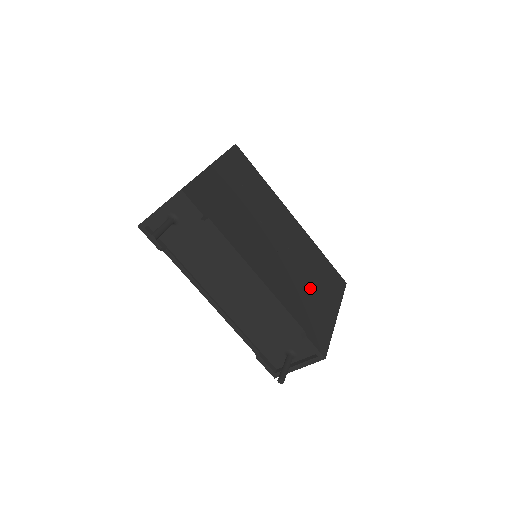
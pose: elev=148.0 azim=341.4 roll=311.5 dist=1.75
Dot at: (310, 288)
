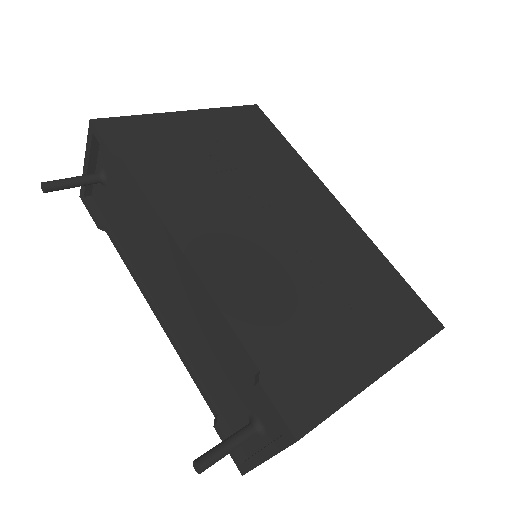
Dot at: (323, 306)
